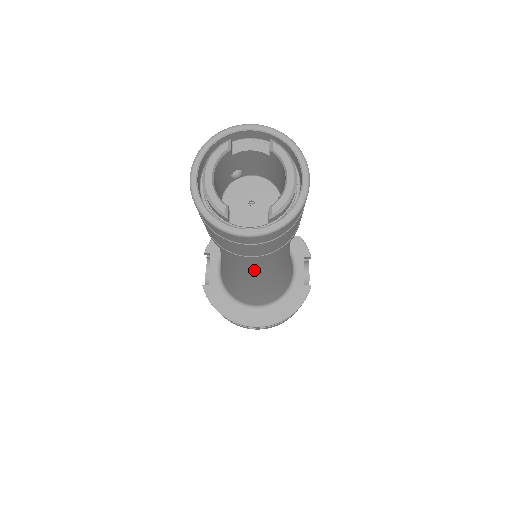
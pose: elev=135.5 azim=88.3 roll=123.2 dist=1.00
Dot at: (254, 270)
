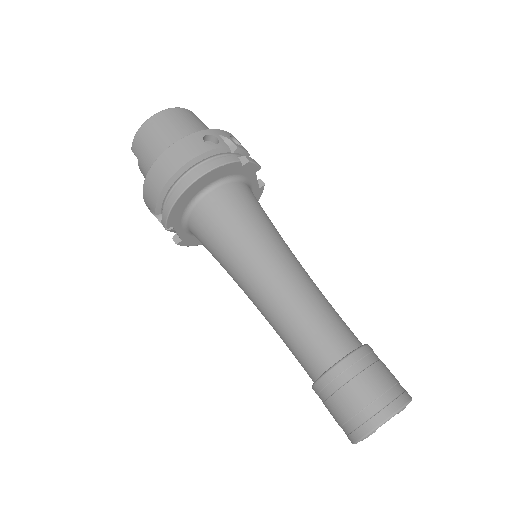
Dot at: occluded
